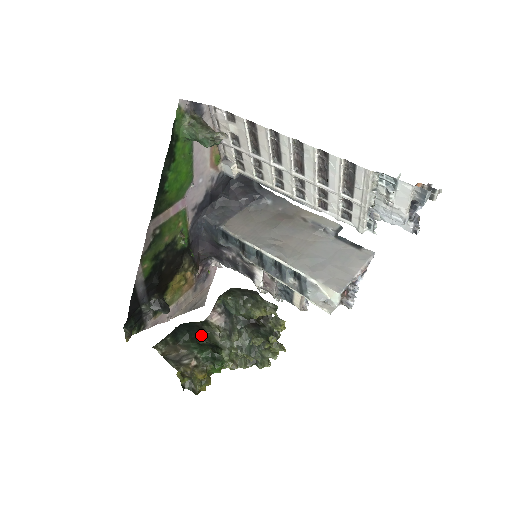
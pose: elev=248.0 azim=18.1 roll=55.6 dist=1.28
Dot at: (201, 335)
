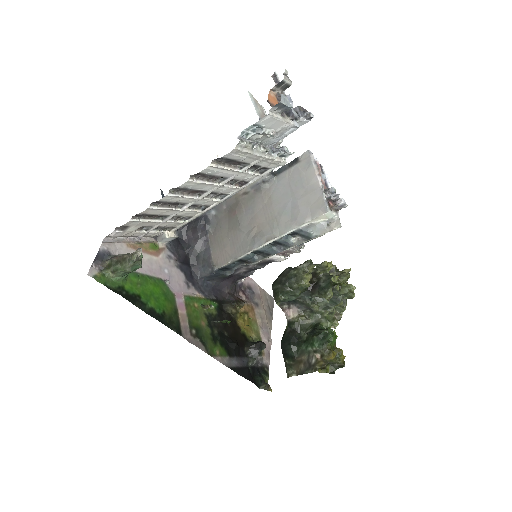
Dot at: (298, 334)
